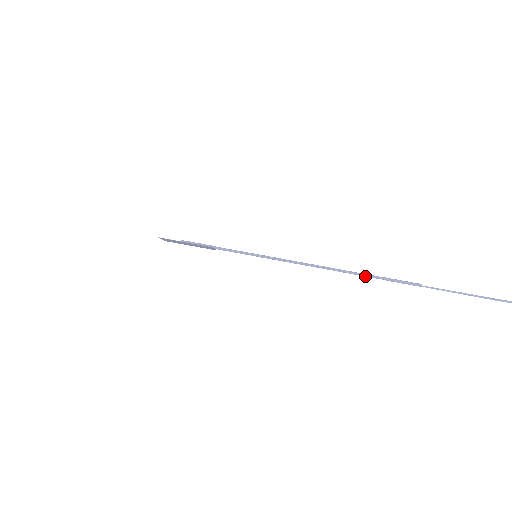
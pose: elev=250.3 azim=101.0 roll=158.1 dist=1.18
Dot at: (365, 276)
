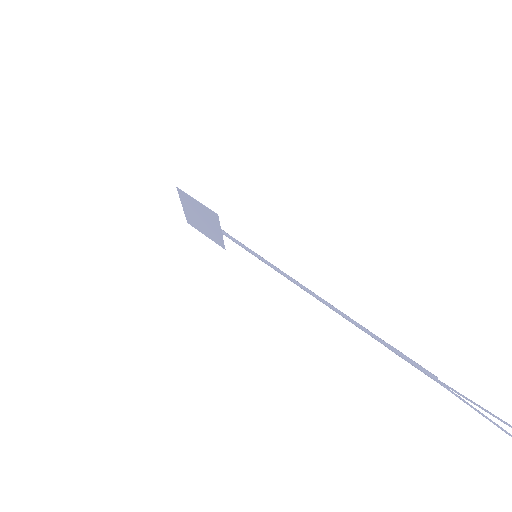
Dot at: (366, 332)
